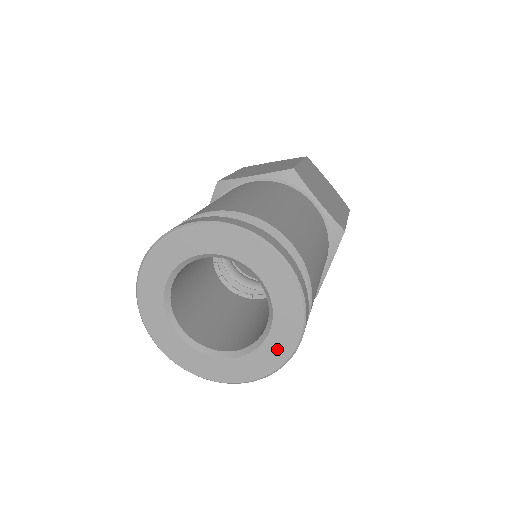
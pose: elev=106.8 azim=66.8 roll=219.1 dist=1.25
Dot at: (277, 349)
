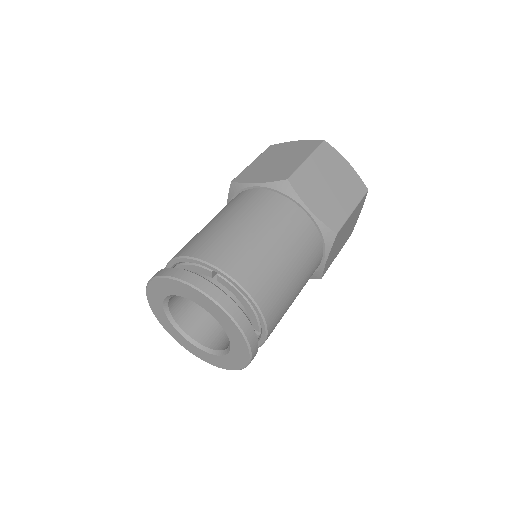
Dot at: (238, 359)
